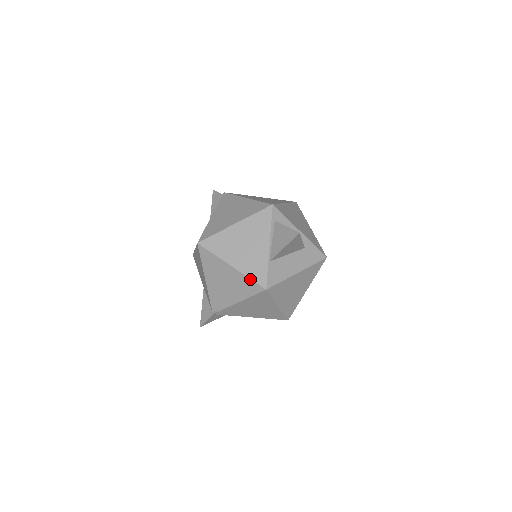
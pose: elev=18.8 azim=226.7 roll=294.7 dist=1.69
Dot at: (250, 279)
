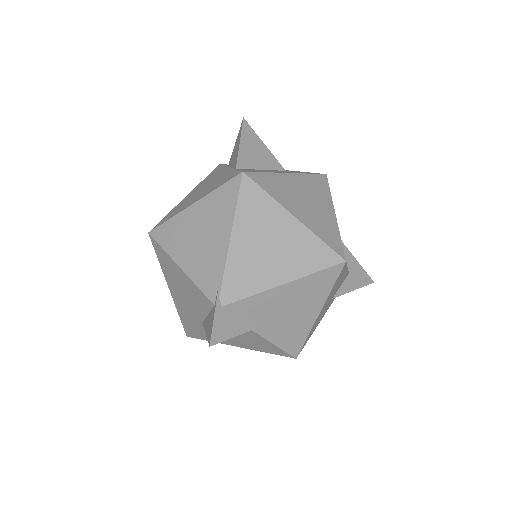
Dot at: (219, 187)
